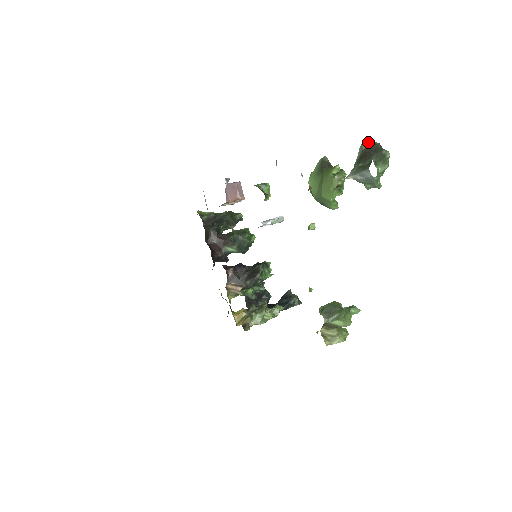
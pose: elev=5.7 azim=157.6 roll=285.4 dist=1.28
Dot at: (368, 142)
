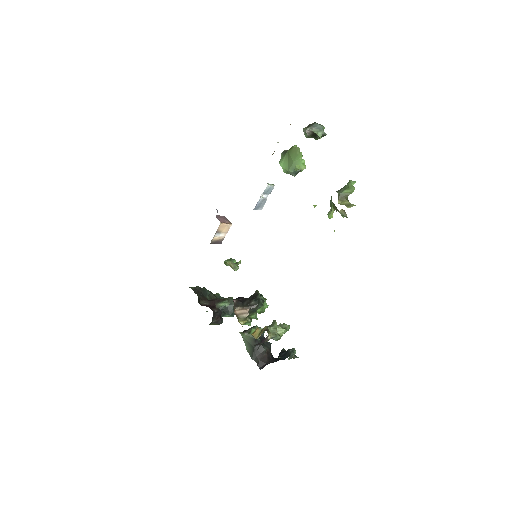
Dot at: occluded
